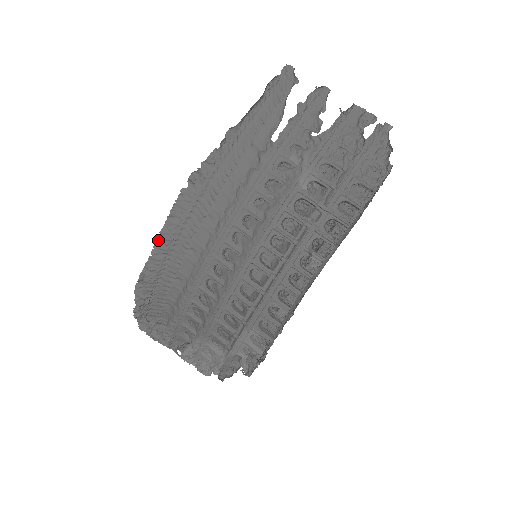
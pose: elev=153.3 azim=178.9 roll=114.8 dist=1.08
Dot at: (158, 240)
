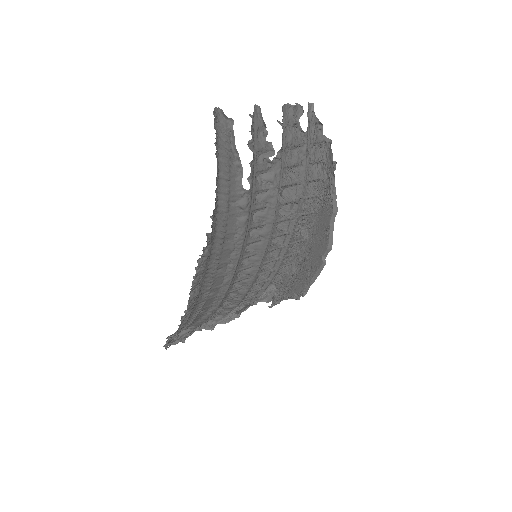
Dot at: (186, 314)
